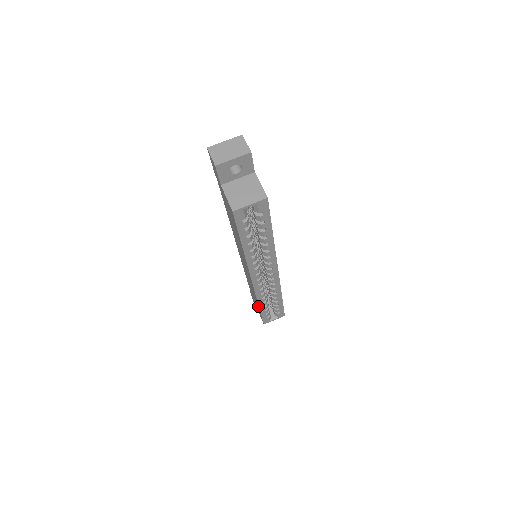
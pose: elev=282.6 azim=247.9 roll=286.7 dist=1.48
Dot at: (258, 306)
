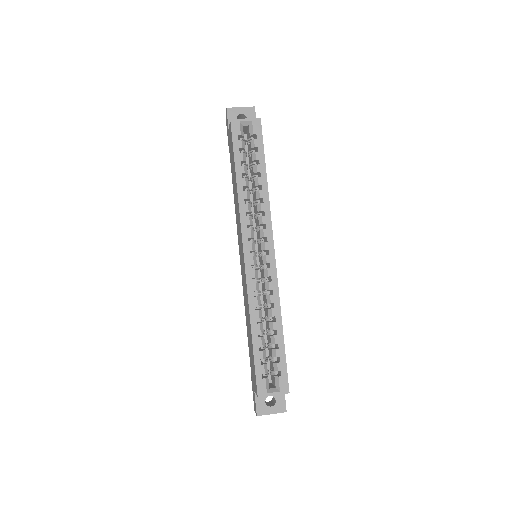
Dot at: (251, 335)
